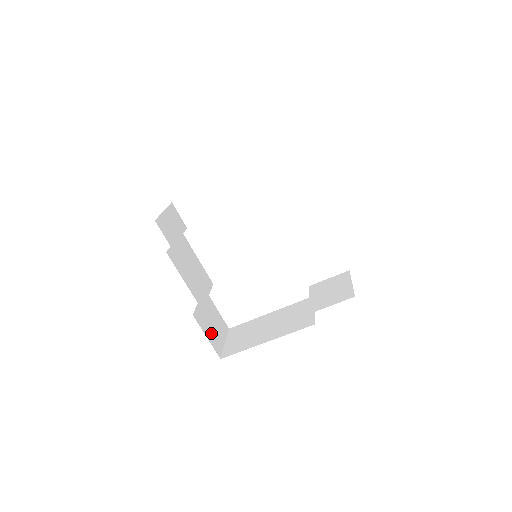
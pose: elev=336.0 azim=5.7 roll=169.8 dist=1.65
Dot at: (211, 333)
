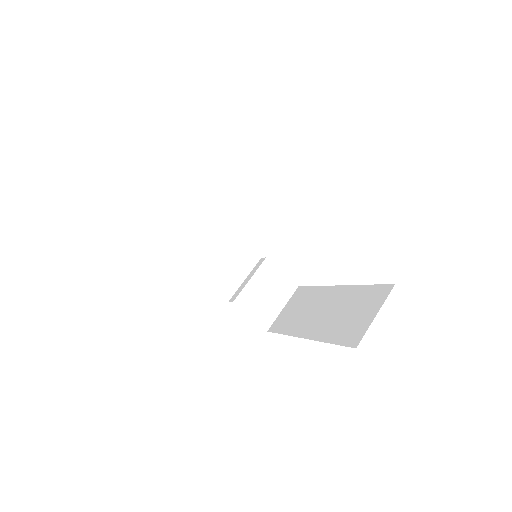
Dot at: occluded
